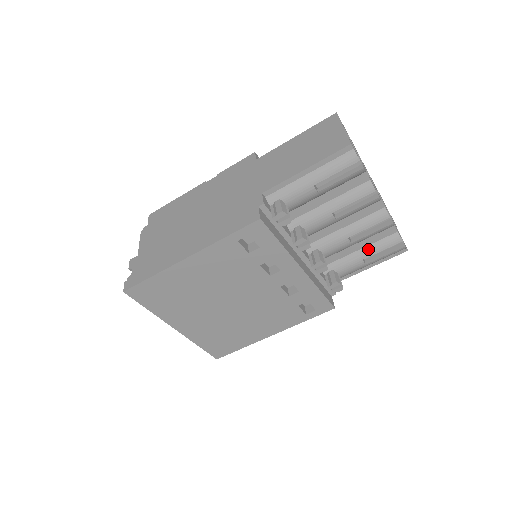
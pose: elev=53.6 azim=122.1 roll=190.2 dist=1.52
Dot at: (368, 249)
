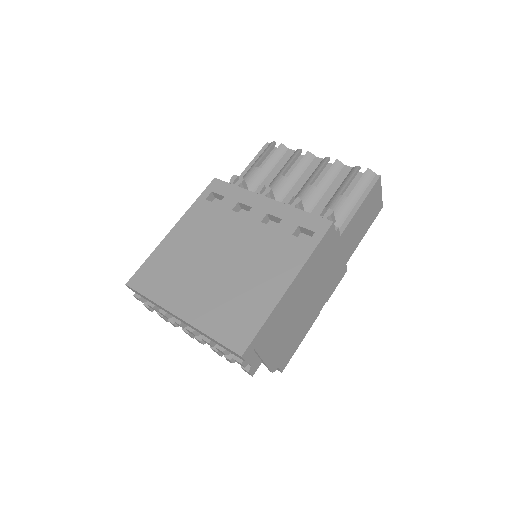
Dot at: (339, 188)
